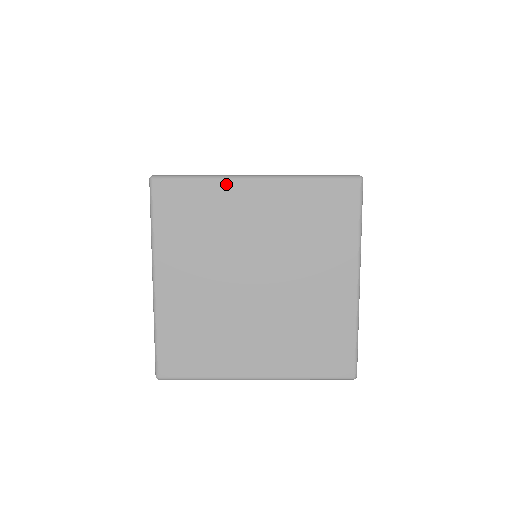
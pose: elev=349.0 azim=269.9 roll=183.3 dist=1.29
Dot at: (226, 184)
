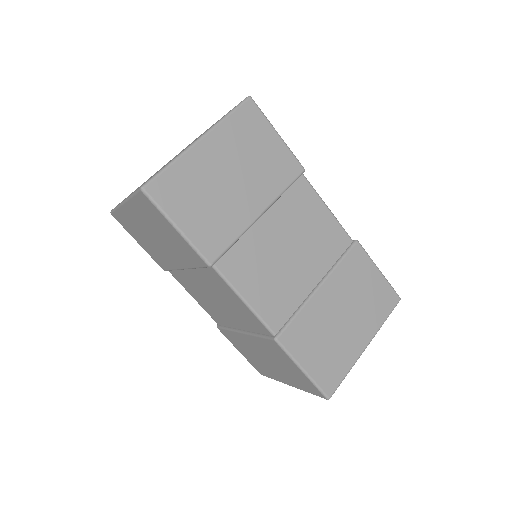
Dot at: occluded
